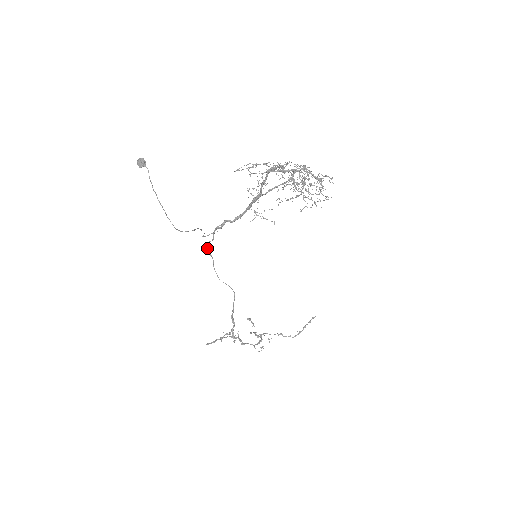
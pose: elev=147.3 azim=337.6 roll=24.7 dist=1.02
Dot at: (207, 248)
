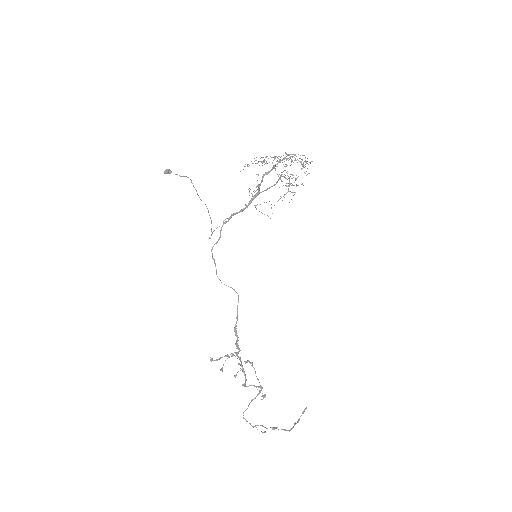
Dot at: (212, 254)
